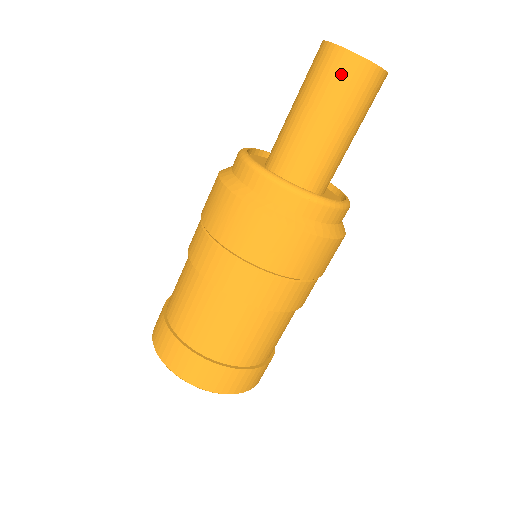
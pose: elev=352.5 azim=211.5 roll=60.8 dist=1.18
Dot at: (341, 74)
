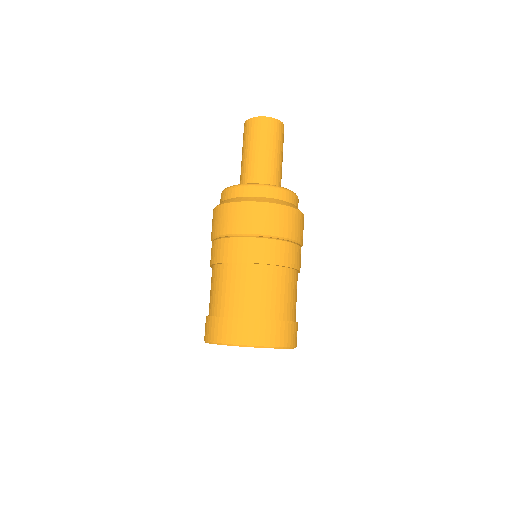
Dot at: (245, 132)
